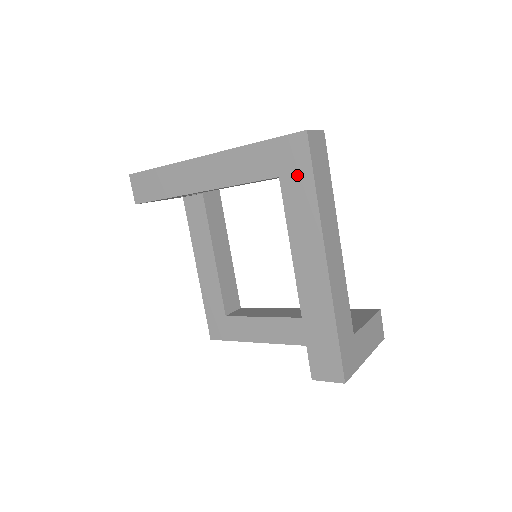
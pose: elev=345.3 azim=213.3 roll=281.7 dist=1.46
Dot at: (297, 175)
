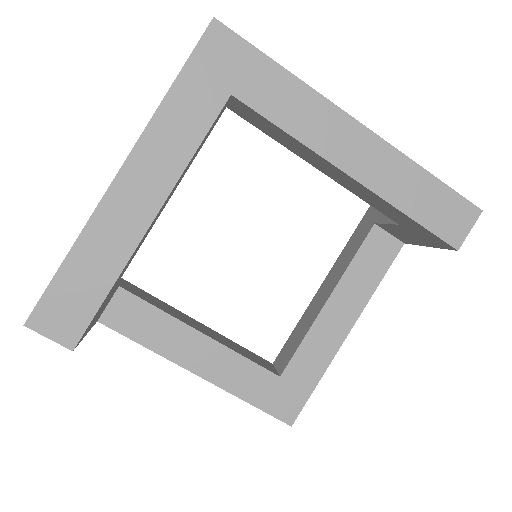
Dot at: (248, 71)
